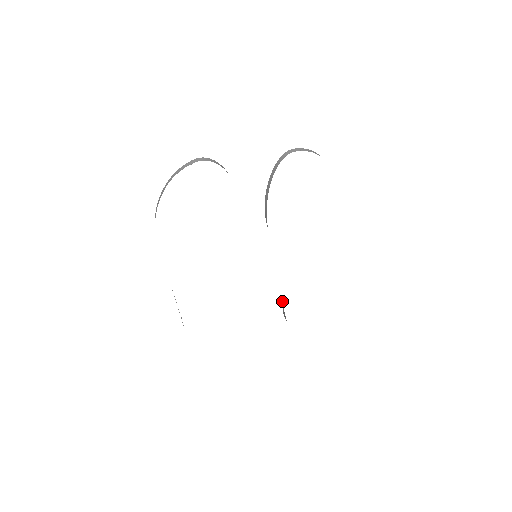
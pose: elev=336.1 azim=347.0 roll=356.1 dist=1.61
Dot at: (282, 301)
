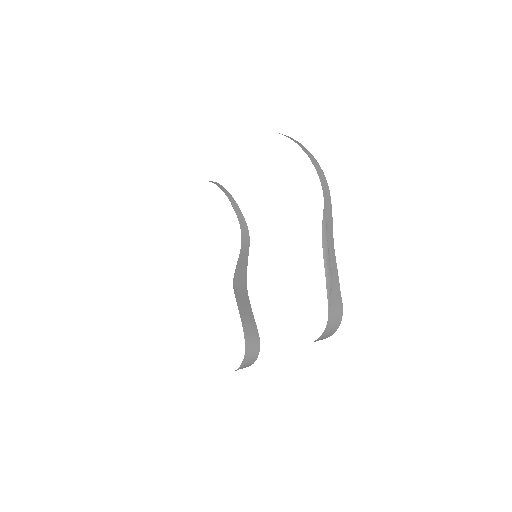
Dot at: occluded
